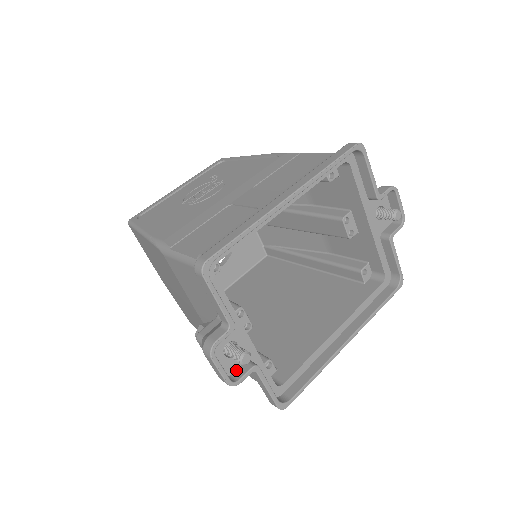
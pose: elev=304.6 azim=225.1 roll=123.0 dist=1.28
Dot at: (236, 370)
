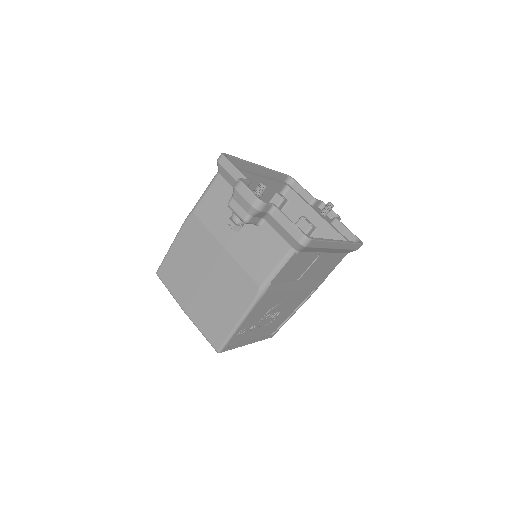
Dot at: occluded
